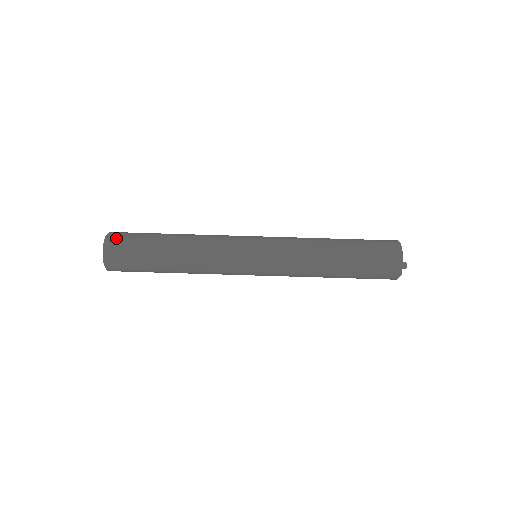
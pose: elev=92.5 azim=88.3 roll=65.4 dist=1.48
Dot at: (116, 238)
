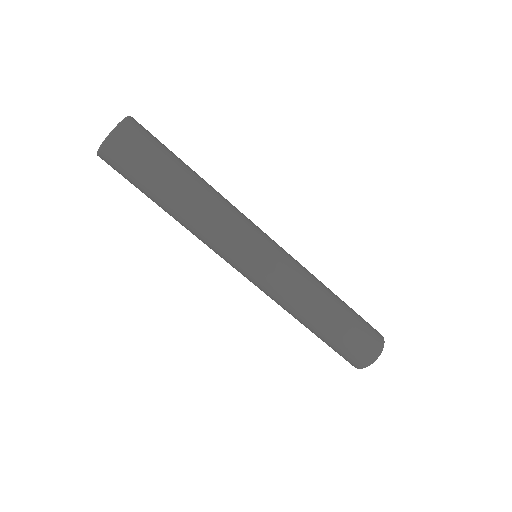
Dot at: (124, 141)
